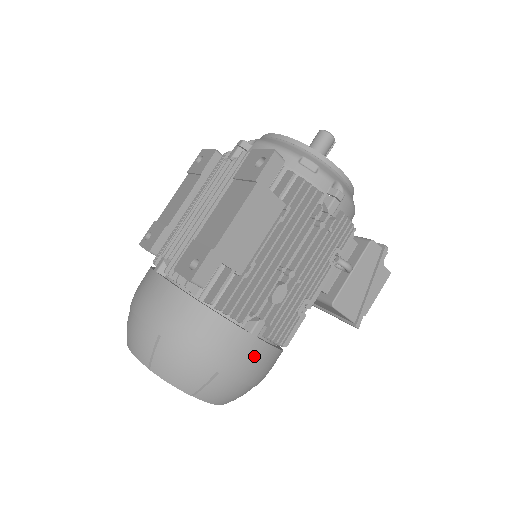
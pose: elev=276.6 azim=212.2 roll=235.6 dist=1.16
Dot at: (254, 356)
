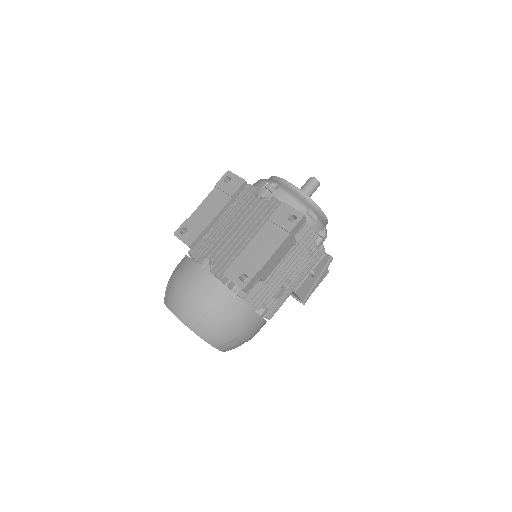
Dot at: (257, 328)
